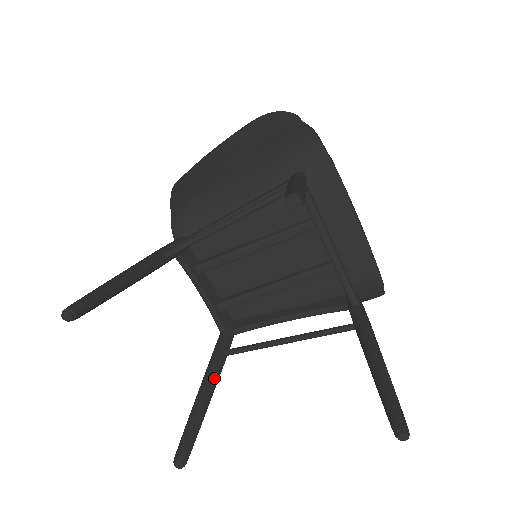
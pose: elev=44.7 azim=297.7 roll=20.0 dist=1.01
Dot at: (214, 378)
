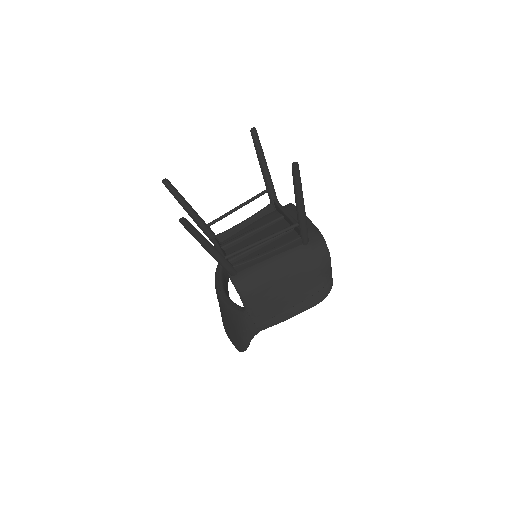
Dot at: occluded
